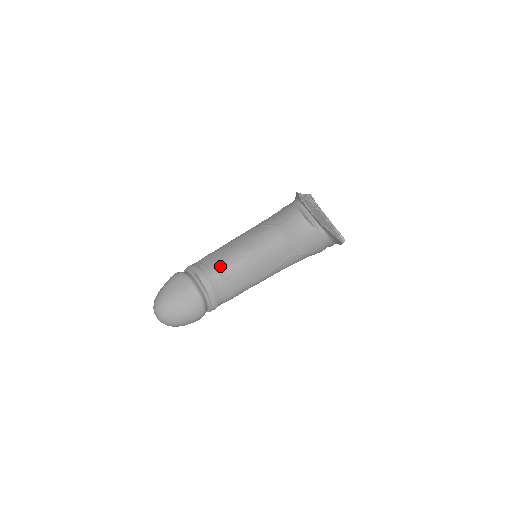
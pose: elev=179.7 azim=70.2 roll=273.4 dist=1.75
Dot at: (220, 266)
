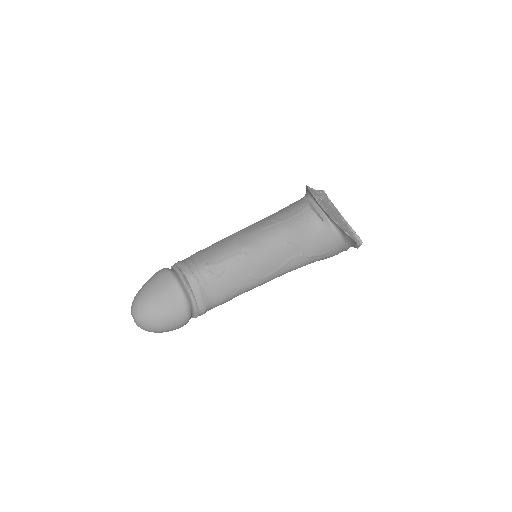
Dot at: (210, 262)
